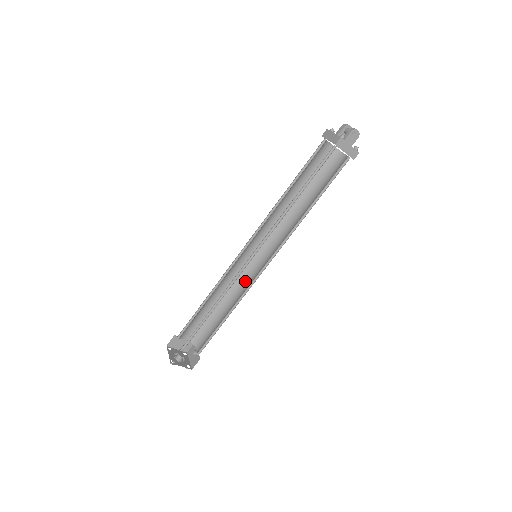
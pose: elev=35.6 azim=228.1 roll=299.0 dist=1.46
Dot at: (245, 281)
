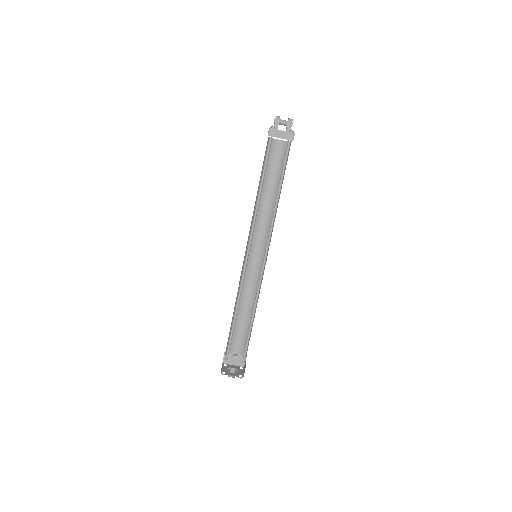
Dot at: (247, 279)
